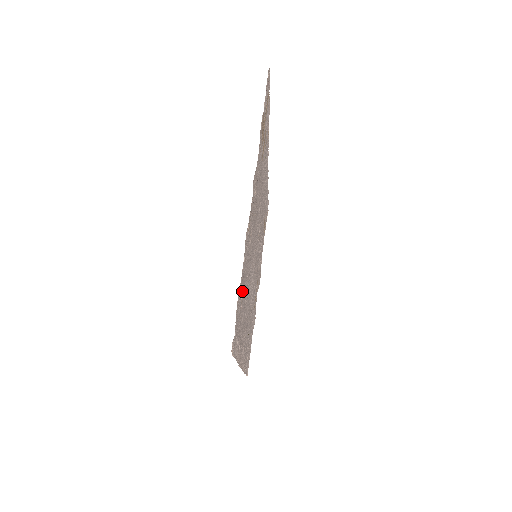
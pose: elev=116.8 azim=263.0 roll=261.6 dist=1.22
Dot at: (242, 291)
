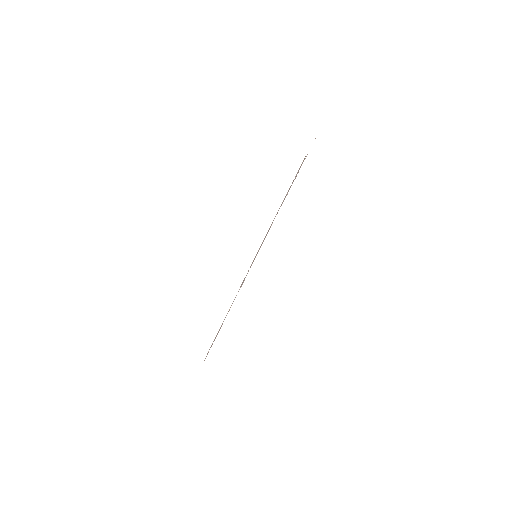
Dot at: occluded
